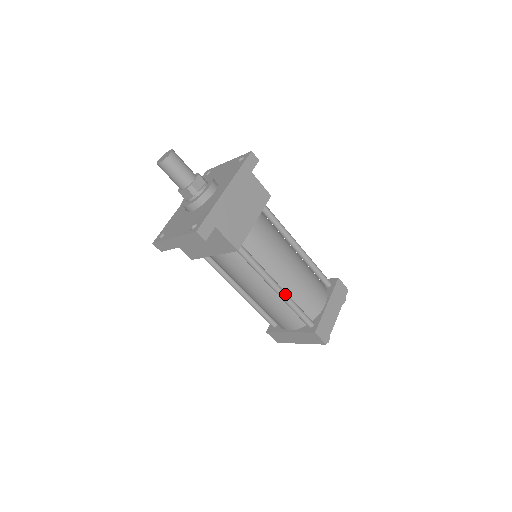
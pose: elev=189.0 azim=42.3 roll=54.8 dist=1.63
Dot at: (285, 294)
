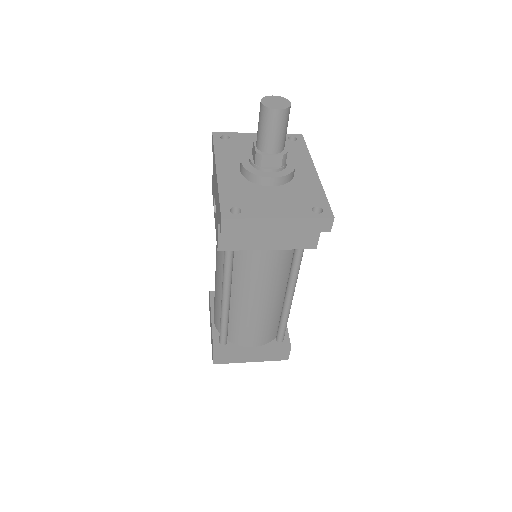
Dot at: (291, 304)
